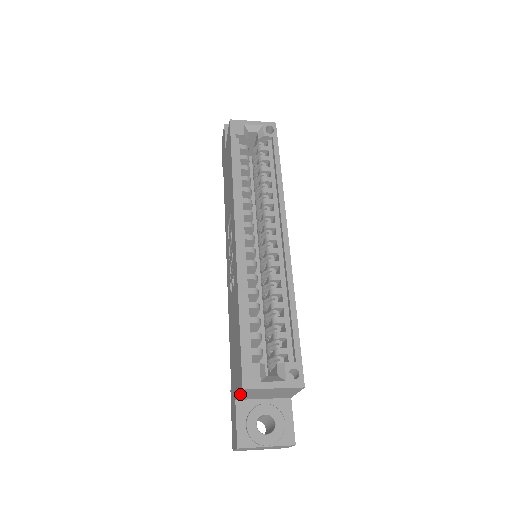
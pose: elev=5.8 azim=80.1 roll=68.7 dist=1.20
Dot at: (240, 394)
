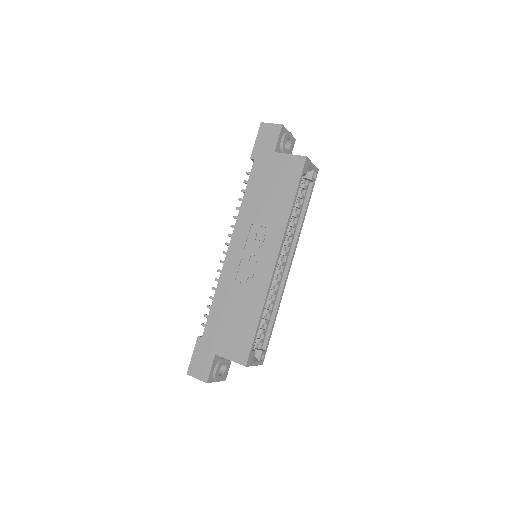
Dot at: occluded
